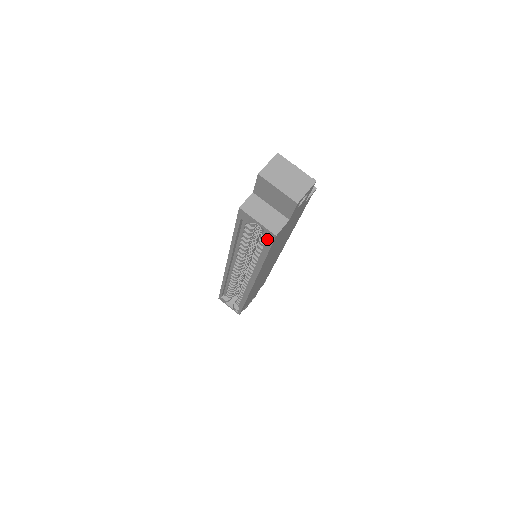
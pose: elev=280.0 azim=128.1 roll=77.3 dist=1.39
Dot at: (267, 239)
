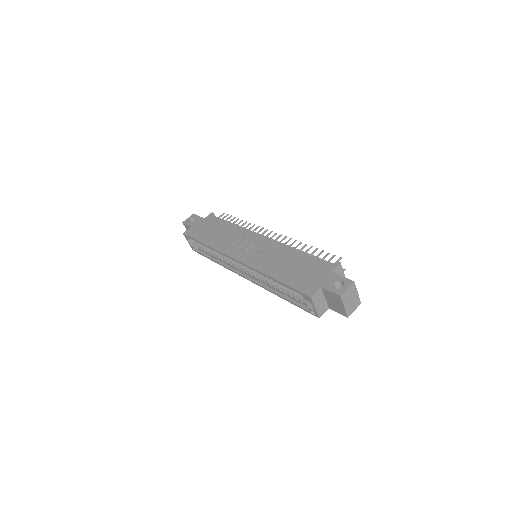
Dot at: (305, 304)
